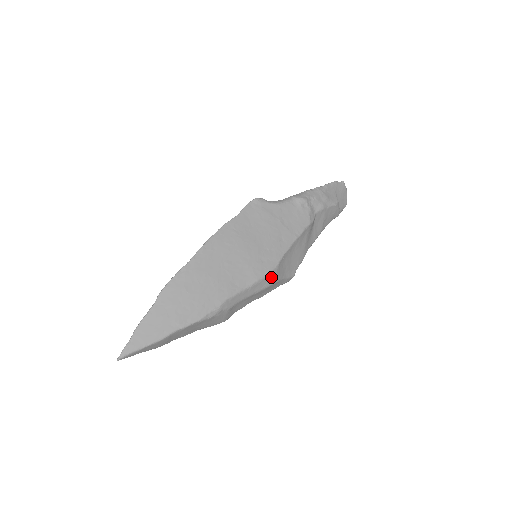
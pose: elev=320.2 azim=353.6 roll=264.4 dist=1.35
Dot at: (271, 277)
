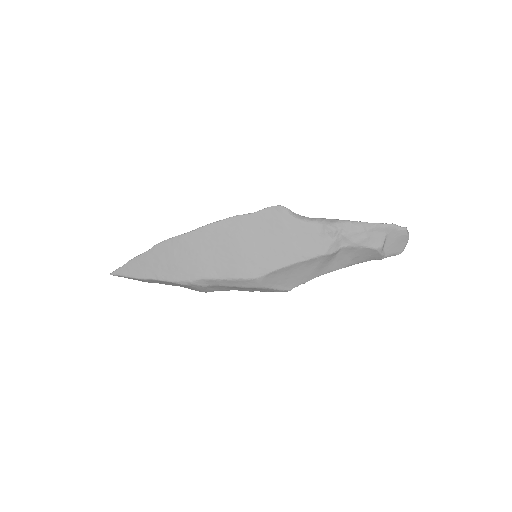
Dot at: (253, 282)
